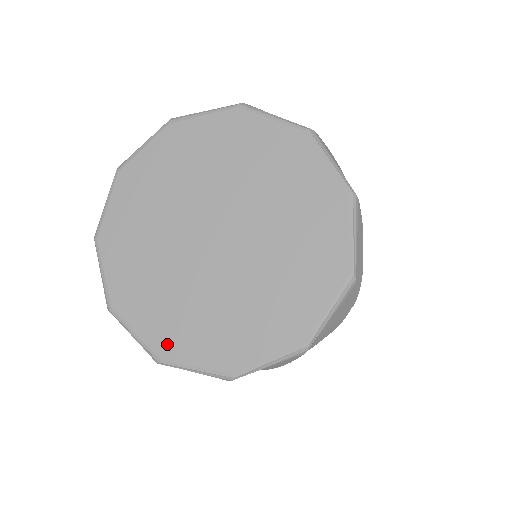
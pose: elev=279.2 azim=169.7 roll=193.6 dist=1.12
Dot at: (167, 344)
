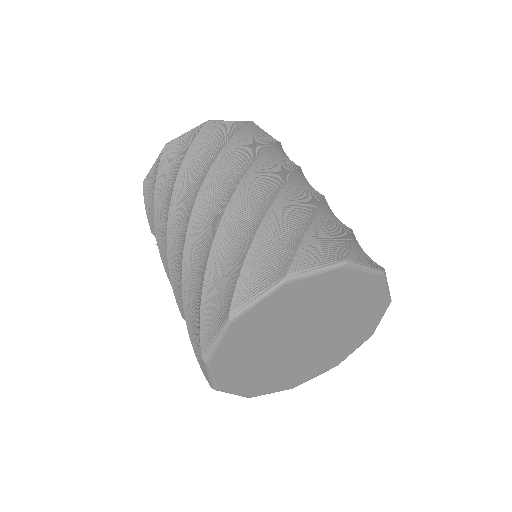
Dot at: (257, 391)
